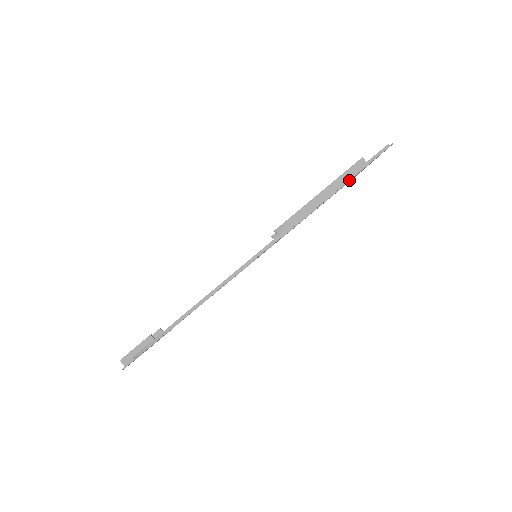
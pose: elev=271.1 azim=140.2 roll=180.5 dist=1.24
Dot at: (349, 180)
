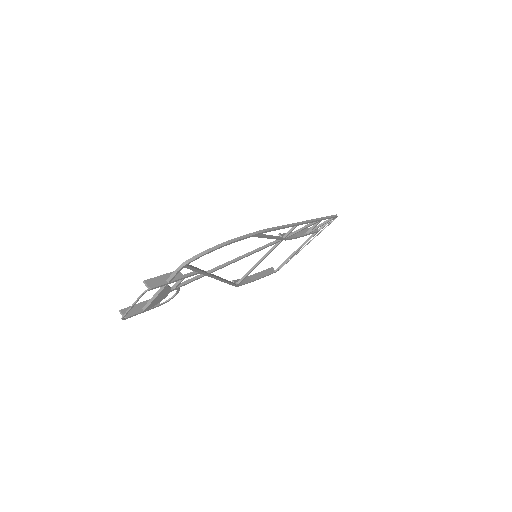
Dot at: (314, 229)
